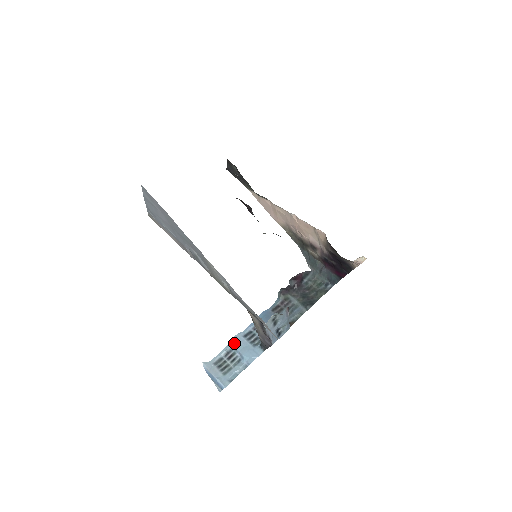
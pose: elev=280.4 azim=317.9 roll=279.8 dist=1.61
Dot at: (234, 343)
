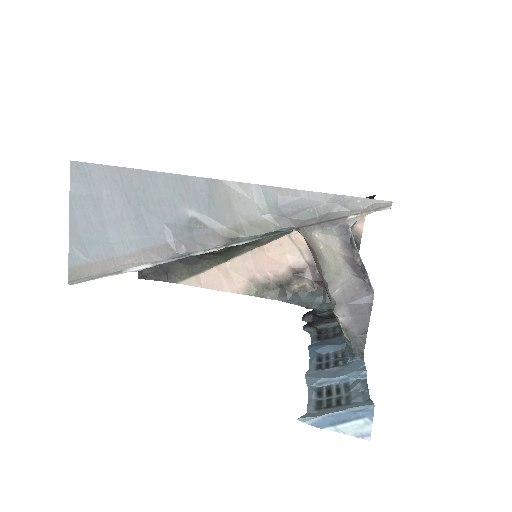
Dot at: (314, 379)
